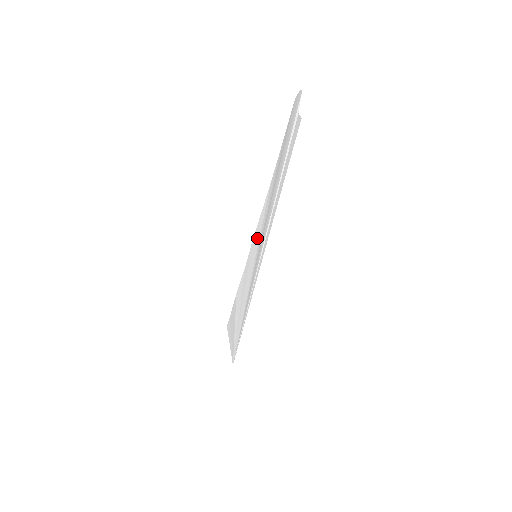
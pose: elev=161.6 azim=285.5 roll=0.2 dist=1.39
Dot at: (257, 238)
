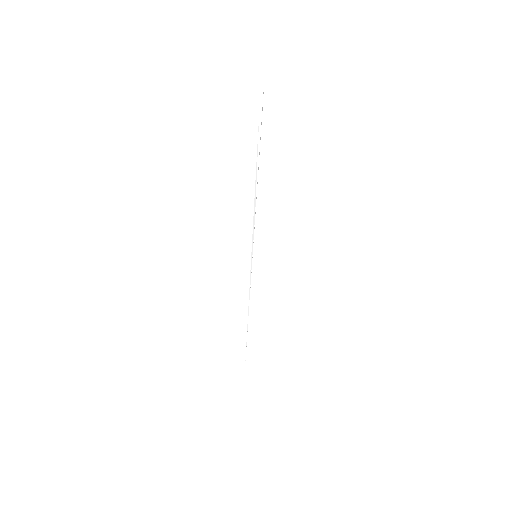
Dot at: occluded
